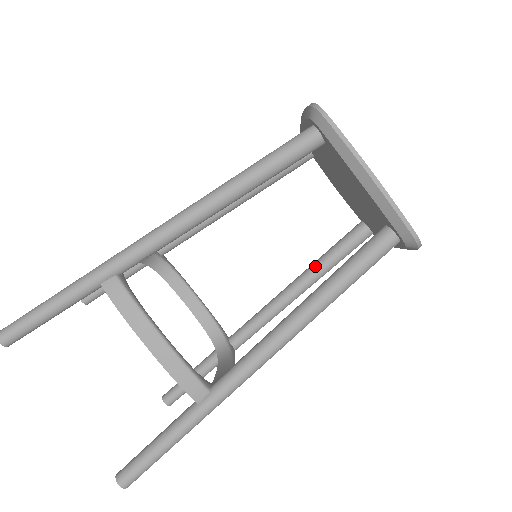
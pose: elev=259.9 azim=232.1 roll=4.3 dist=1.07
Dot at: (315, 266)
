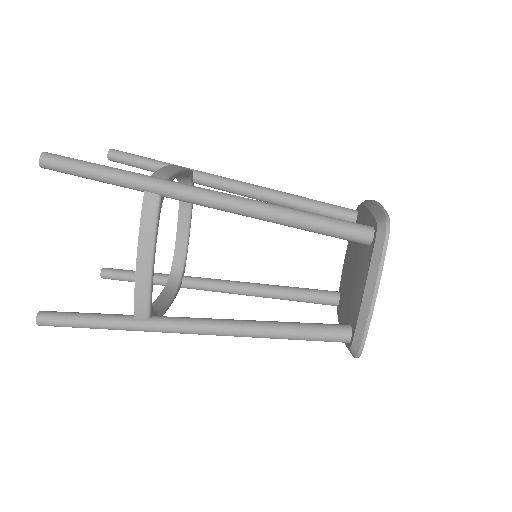
Dot at: (282, 322)
